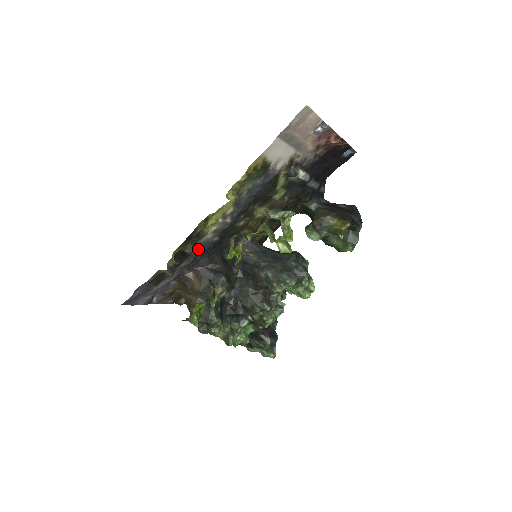
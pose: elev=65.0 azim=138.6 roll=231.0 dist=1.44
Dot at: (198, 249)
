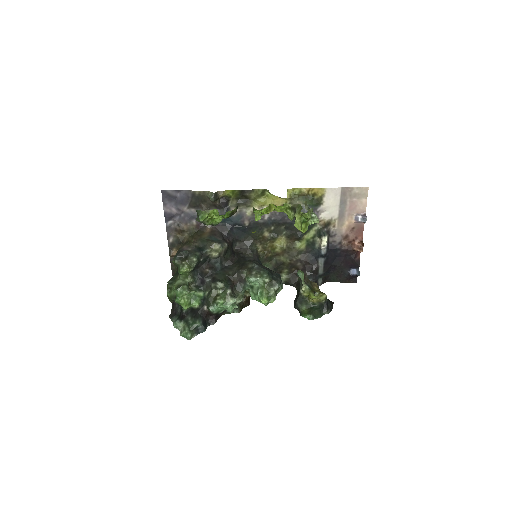
Dot at: (234, 214)
